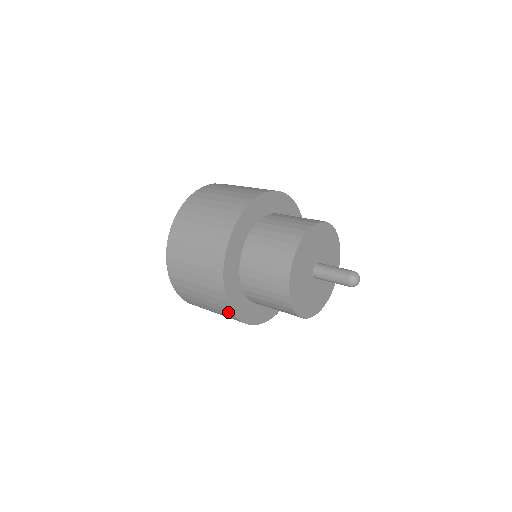
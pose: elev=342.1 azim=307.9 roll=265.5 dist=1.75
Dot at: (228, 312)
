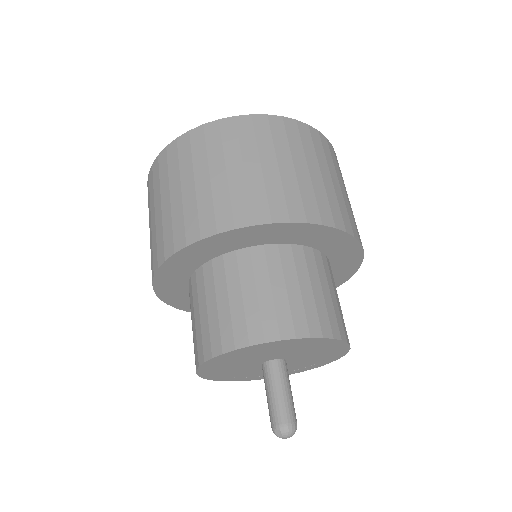
Dot at: occluded
